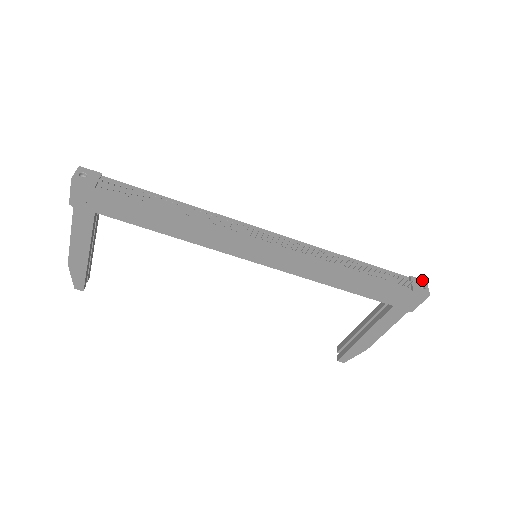
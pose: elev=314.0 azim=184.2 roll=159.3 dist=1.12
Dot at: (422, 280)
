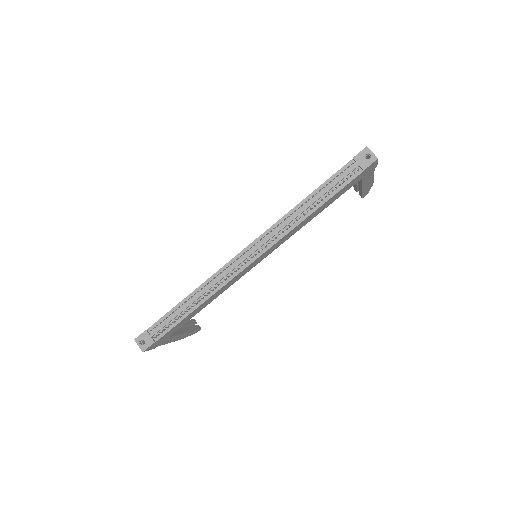
Dot at: (363, 150)
